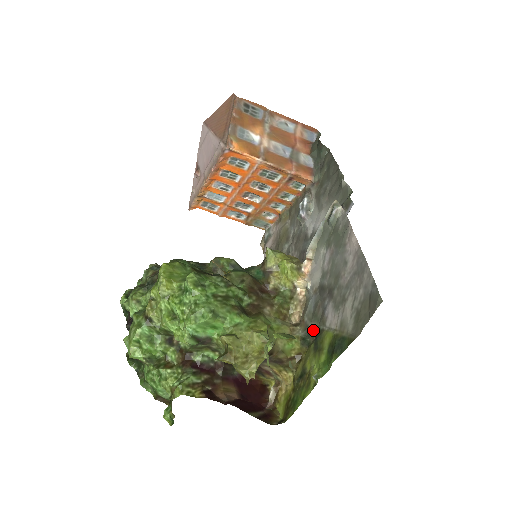
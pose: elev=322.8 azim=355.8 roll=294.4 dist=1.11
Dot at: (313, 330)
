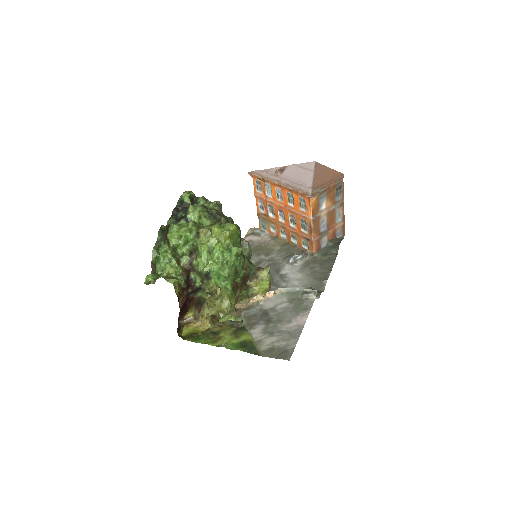
Dot at: occluded
